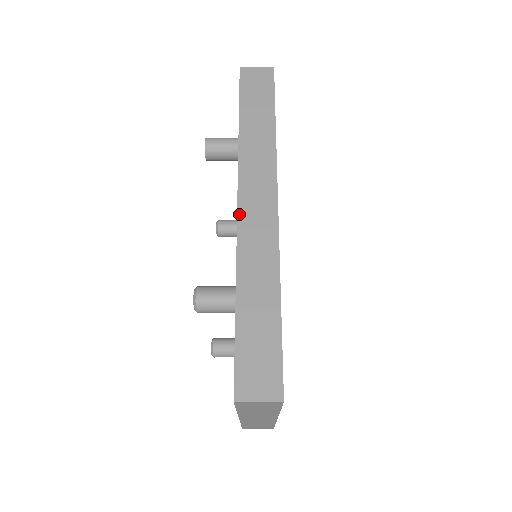
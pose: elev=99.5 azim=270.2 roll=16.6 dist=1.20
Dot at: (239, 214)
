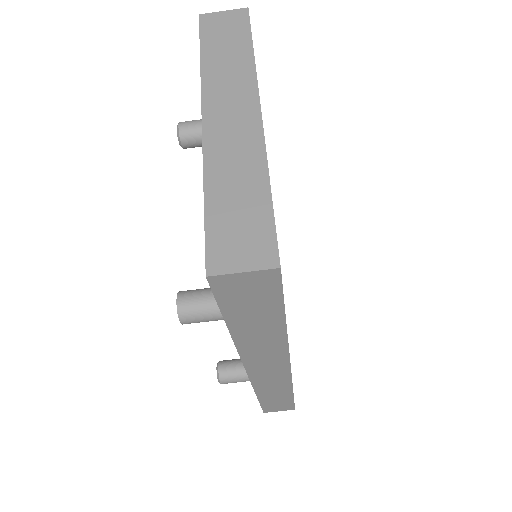
Dot at: (250, 377)
